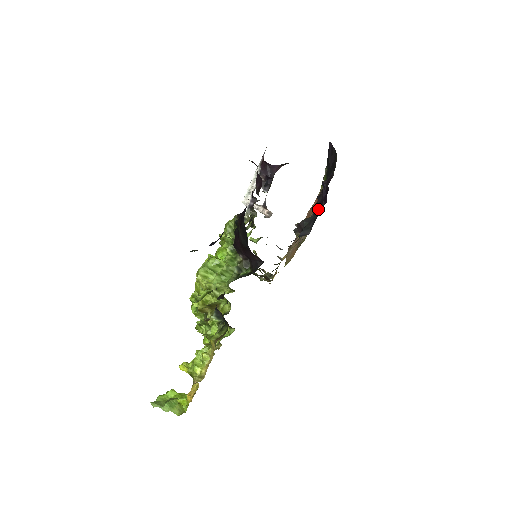
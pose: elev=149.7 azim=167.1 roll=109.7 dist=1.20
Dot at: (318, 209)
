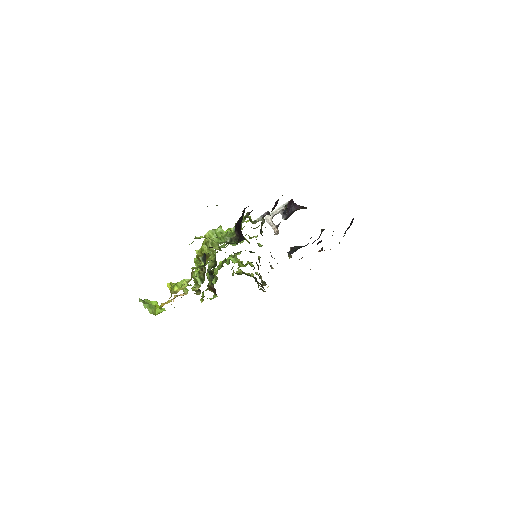
Dot at: occluded
